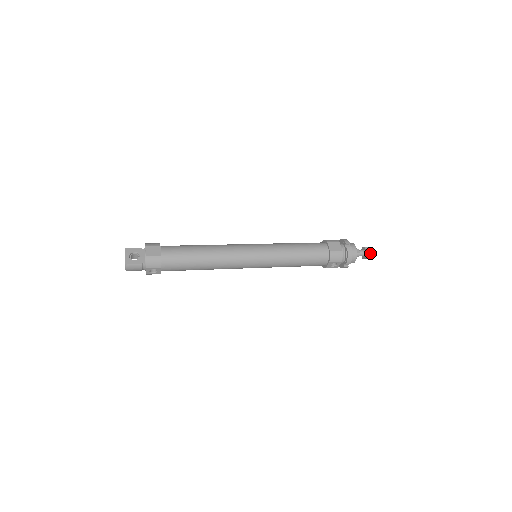
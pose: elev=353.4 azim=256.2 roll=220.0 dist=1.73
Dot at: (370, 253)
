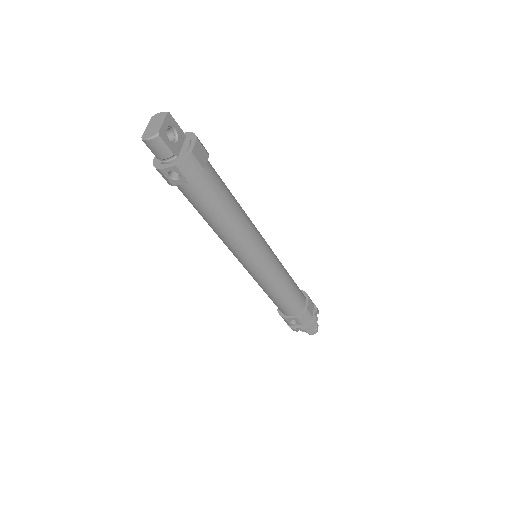
Dot at: (315, 332)
